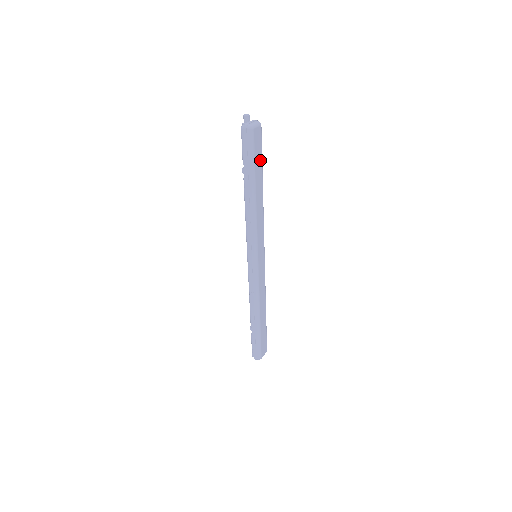
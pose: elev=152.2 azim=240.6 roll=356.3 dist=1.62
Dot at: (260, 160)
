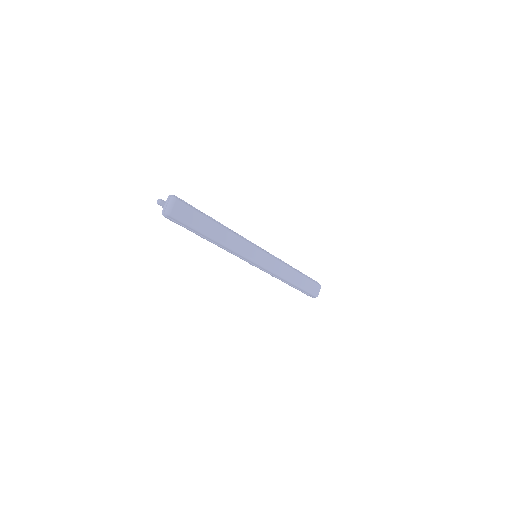
Dot at: (198, 217)
